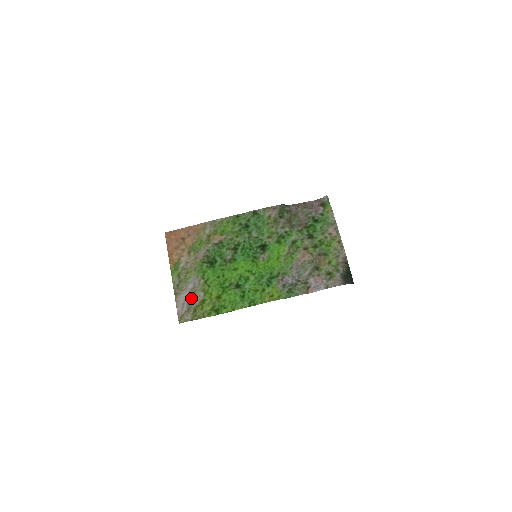
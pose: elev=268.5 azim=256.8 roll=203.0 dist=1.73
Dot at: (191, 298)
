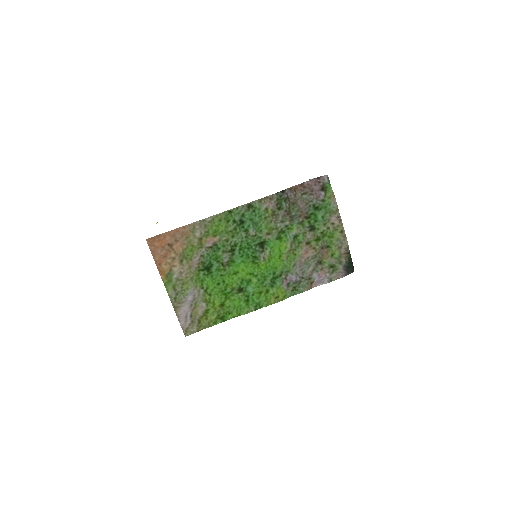
Dot at: (193, 310)
